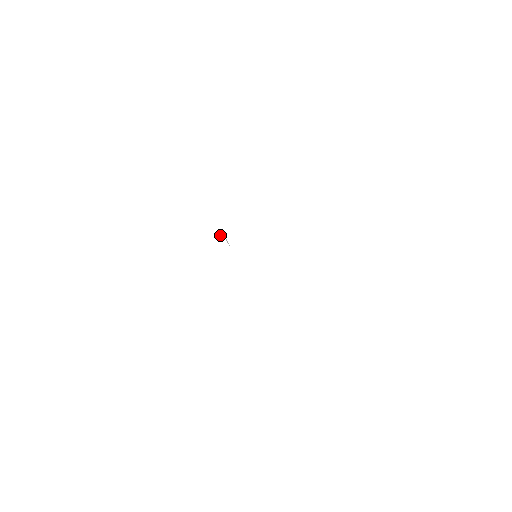
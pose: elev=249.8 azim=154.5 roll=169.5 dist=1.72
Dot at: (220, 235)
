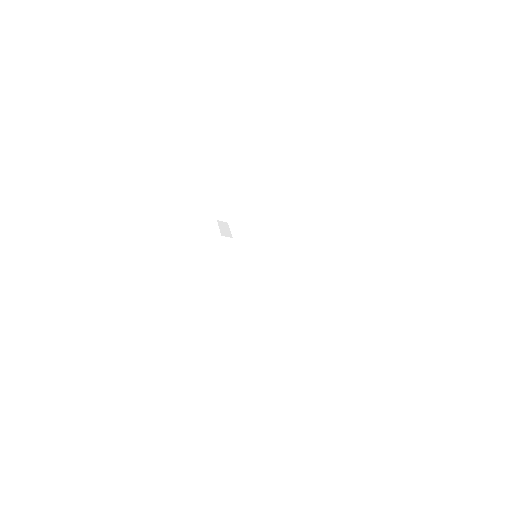
Dot at: (220, 212)
